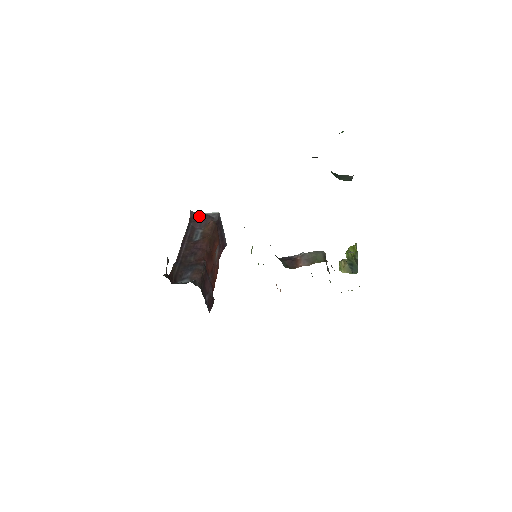
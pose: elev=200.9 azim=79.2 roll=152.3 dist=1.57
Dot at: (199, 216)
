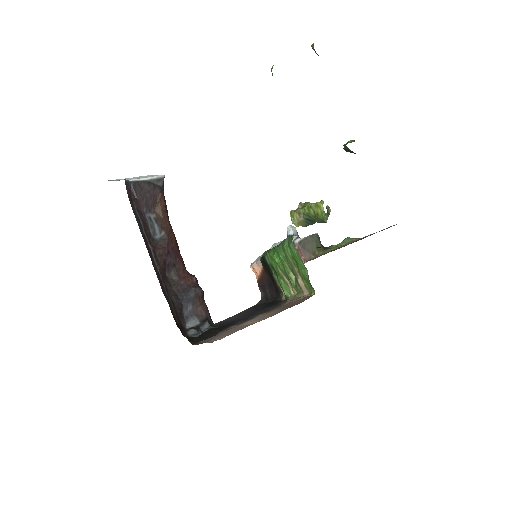
Dot at: (139, 187)
